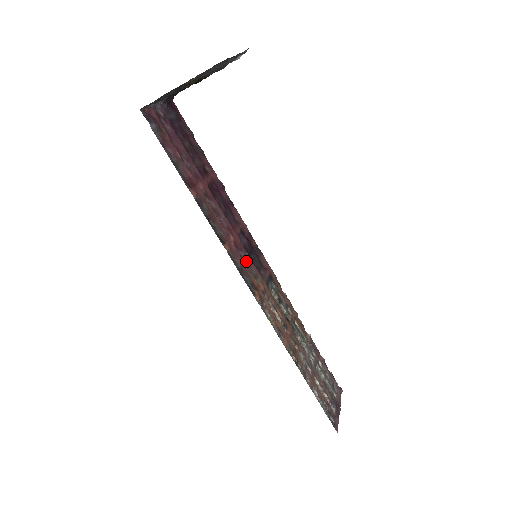
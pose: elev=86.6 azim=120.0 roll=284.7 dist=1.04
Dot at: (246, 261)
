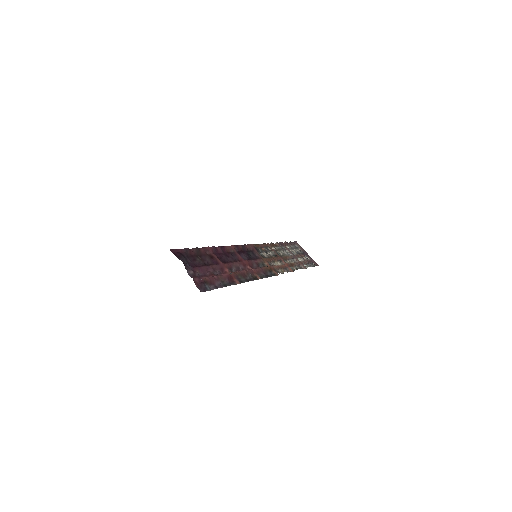
Dot at: (257, 265)
